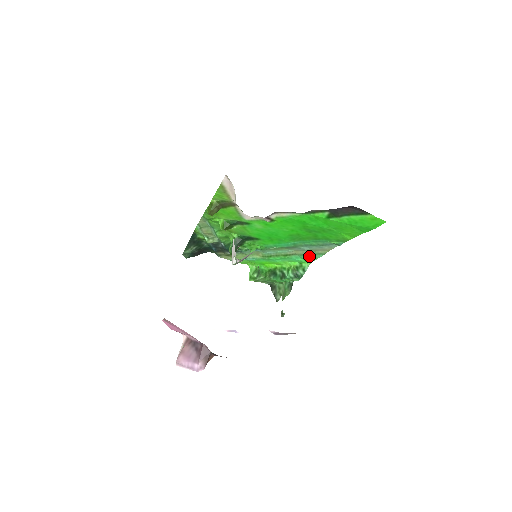
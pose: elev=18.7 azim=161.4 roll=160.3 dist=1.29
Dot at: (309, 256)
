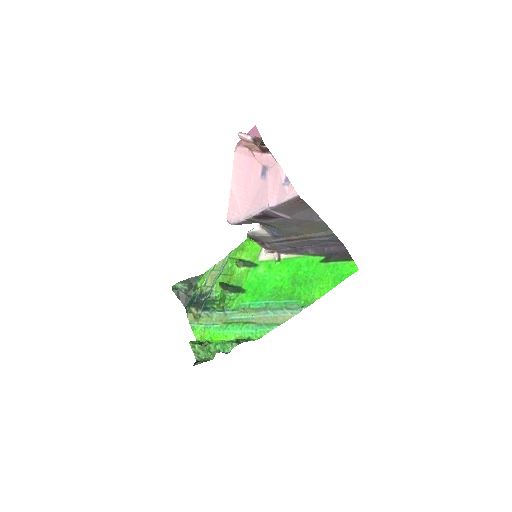
Dot at: (265, 327)
